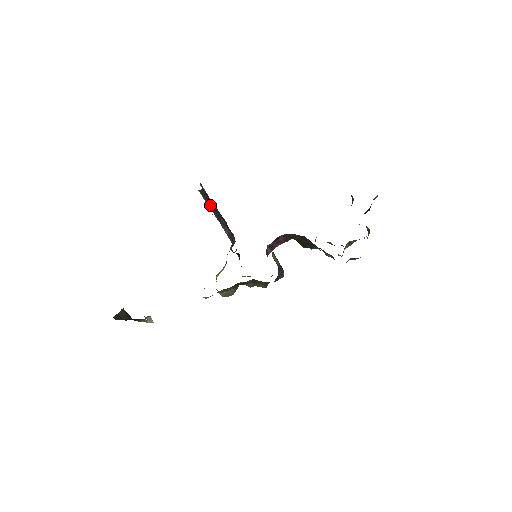
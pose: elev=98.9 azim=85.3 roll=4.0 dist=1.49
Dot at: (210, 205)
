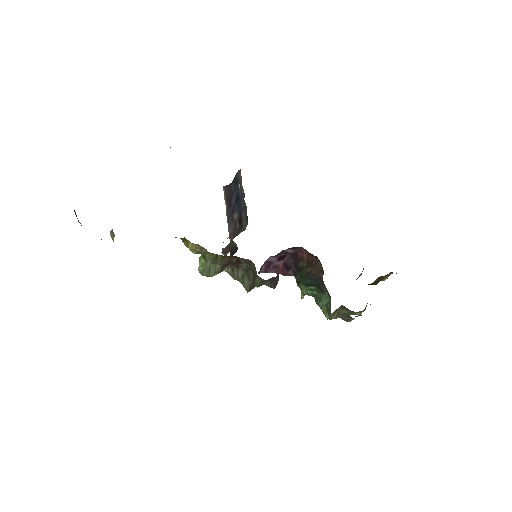
Dot at: (228, 201)
